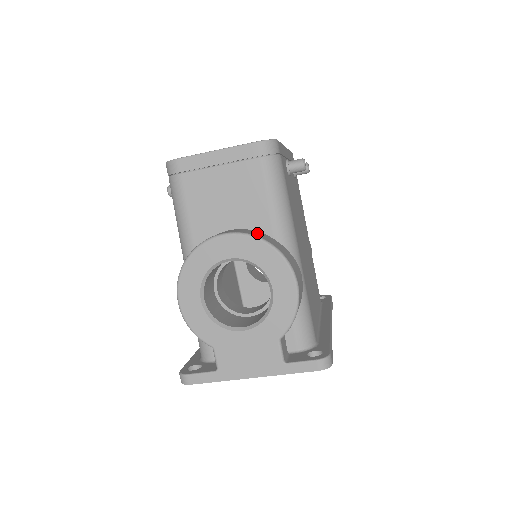
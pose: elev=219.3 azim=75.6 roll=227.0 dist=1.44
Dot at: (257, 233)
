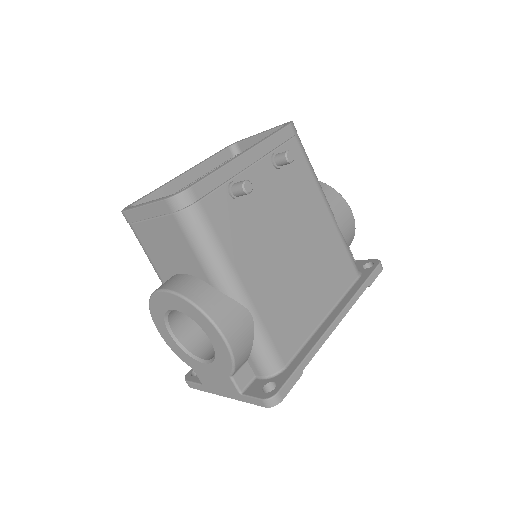
Dot at: (191, 285)
